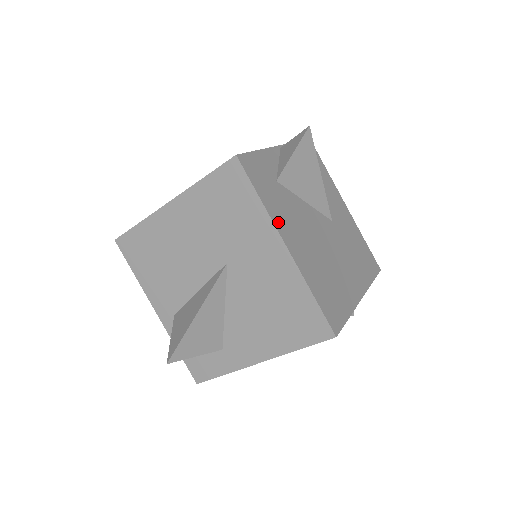
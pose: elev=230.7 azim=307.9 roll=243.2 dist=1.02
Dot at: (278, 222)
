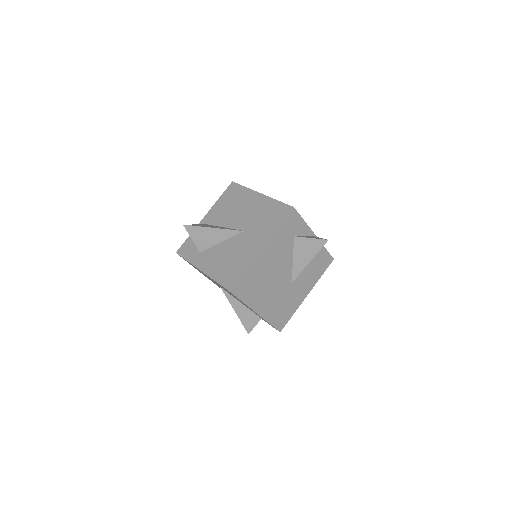
Dot at: (273, 241)
